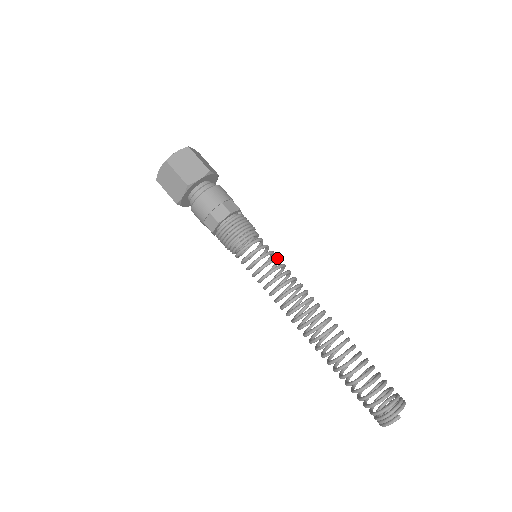
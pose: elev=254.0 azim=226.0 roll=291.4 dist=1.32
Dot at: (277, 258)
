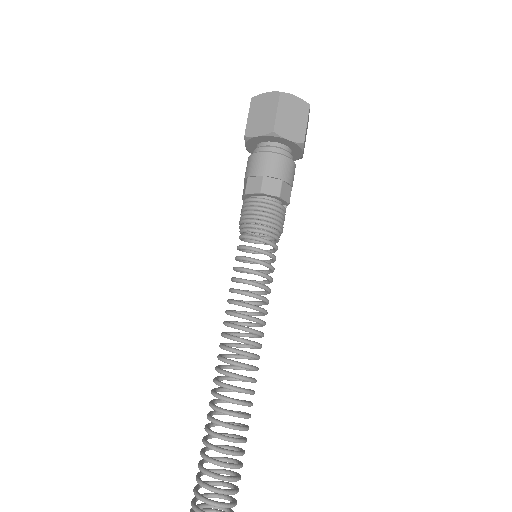
Dot at: (272, 278)
